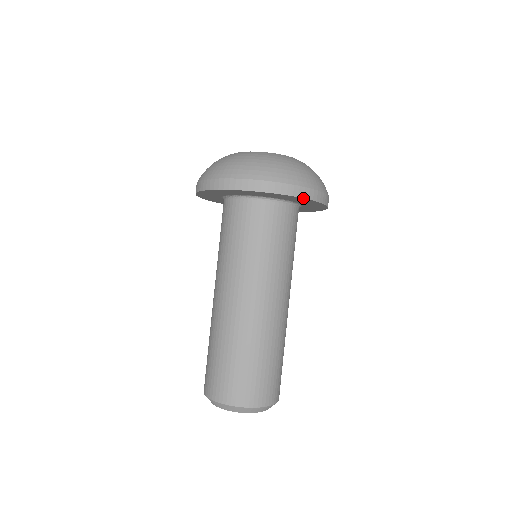
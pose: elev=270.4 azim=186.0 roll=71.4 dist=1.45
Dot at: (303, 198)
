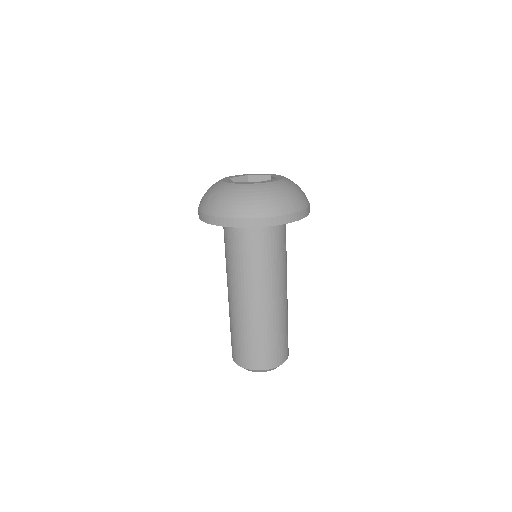
Dot at: (302, 218)
